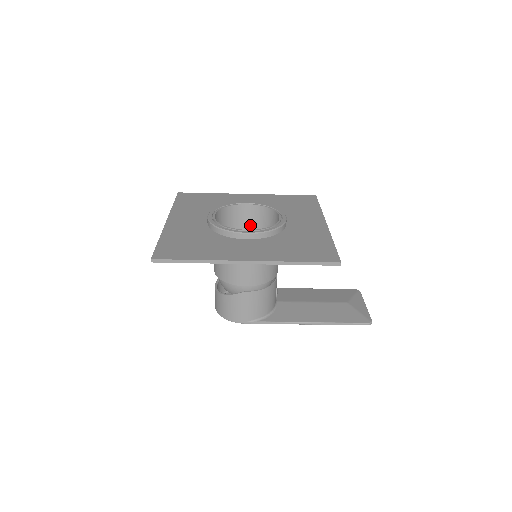
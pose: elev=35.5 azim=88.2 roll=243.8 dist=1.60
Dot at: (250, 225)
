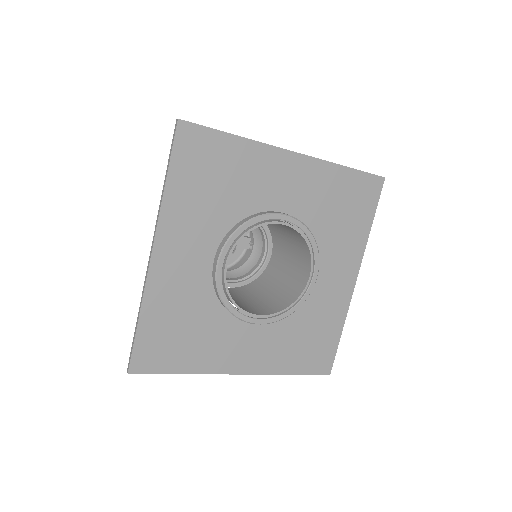
Dot at: occluded
